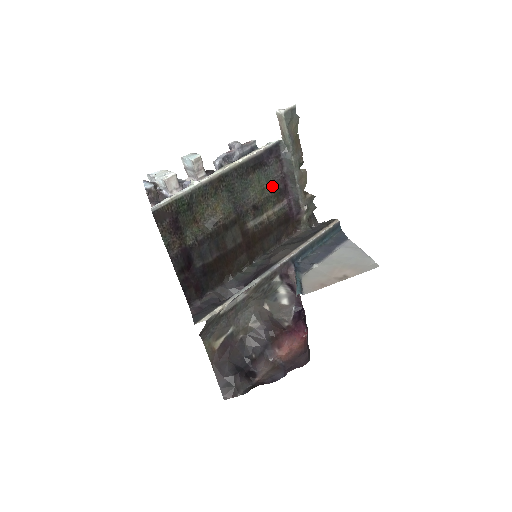
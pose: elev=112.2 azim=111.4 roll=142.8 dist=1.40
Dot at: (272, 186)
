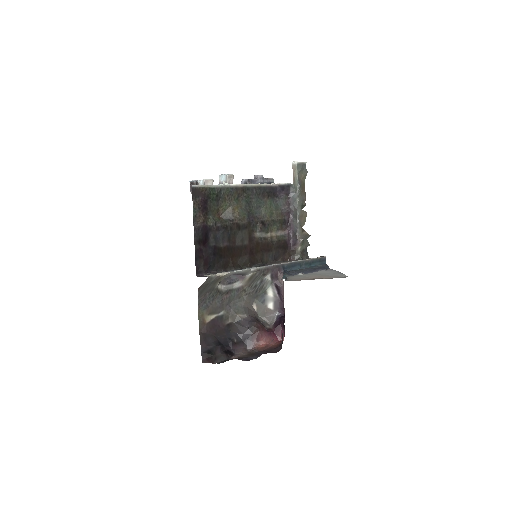
Dot at: (279, 214)
